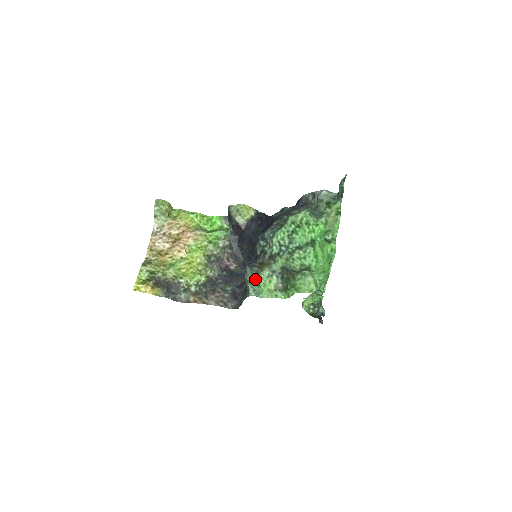
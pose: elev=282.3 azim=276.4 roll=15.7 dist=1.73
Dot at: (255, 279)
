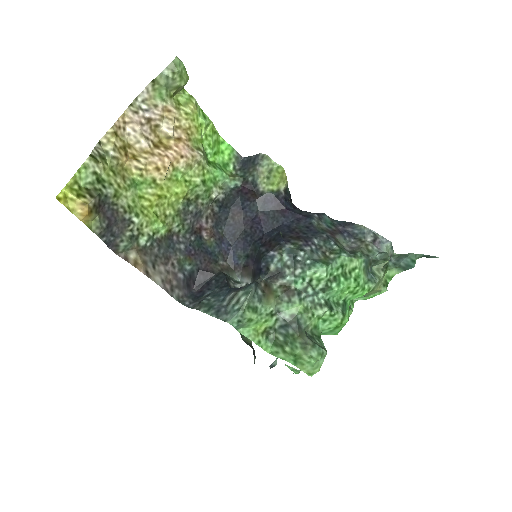
Dot at: (253, 309)
